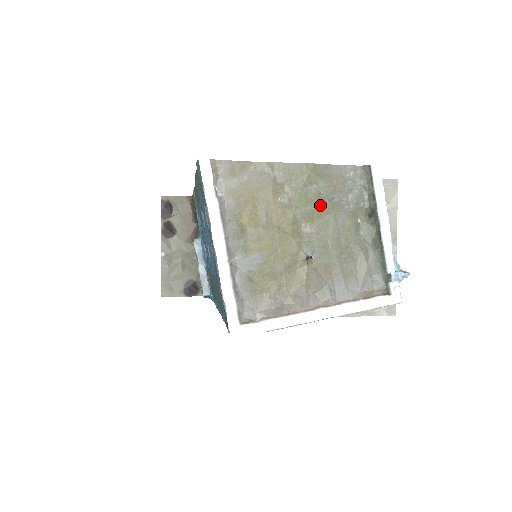
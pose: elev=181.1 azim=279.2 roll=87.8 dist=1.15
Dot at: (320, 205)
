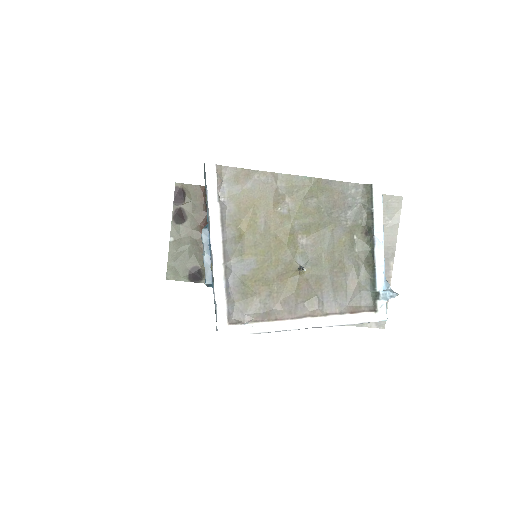
Dot at: (318, 218)
